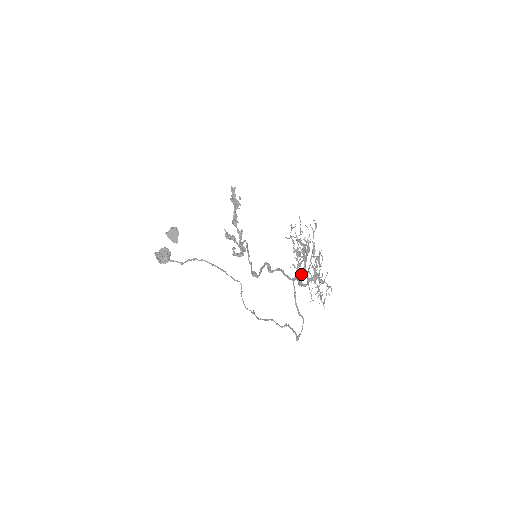
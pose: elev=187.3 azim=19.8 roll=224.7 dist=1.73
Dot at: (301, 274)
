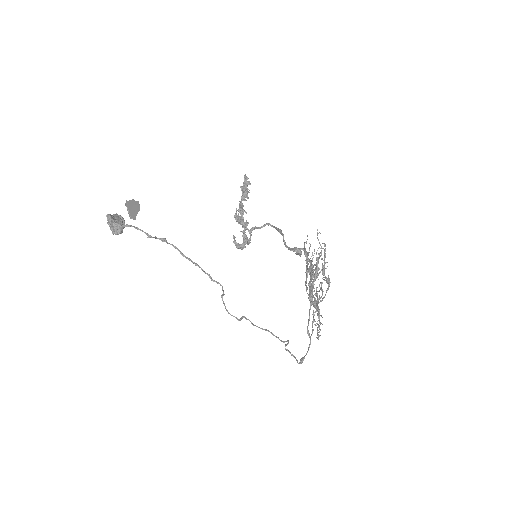
Dot at: occluded
